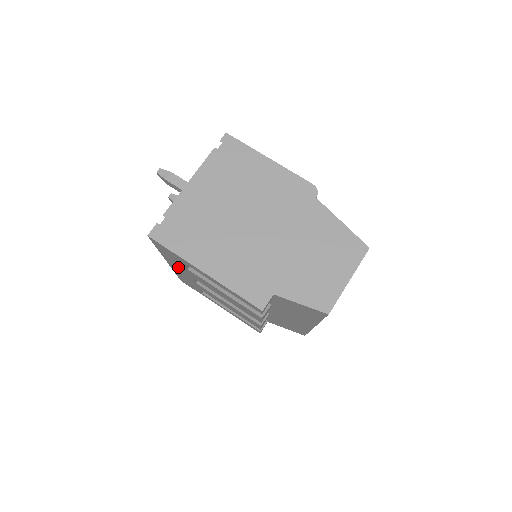
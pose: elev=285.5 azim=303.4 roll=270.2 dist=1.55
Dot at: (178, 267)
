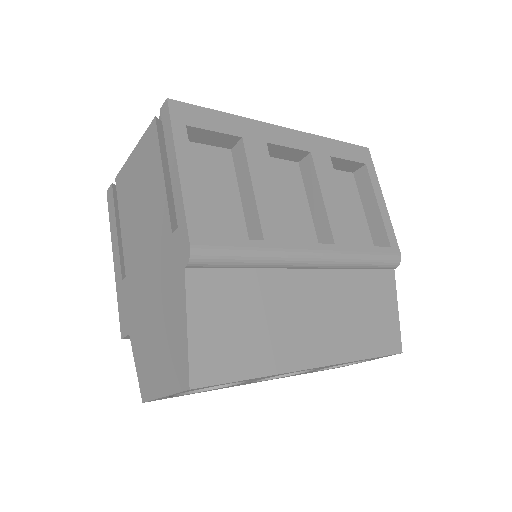
Dot at: occluded
